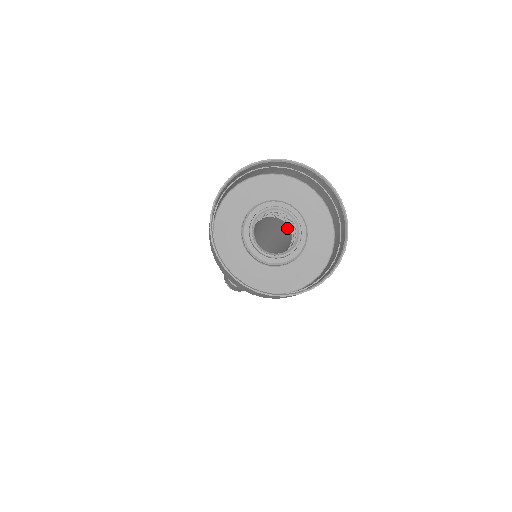
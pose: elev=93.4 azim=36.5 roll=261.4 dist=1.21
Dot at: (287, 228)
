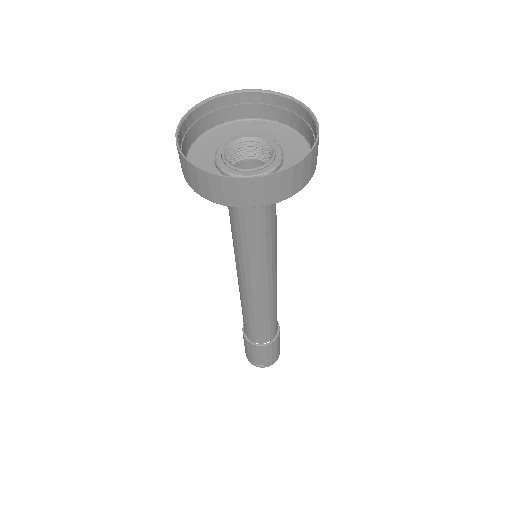
Dot at: (255, 165)
